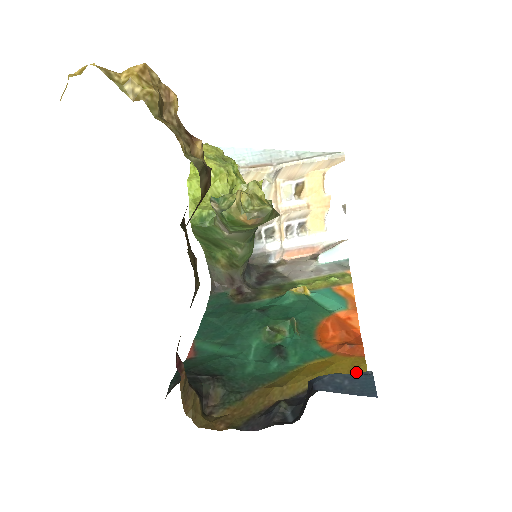
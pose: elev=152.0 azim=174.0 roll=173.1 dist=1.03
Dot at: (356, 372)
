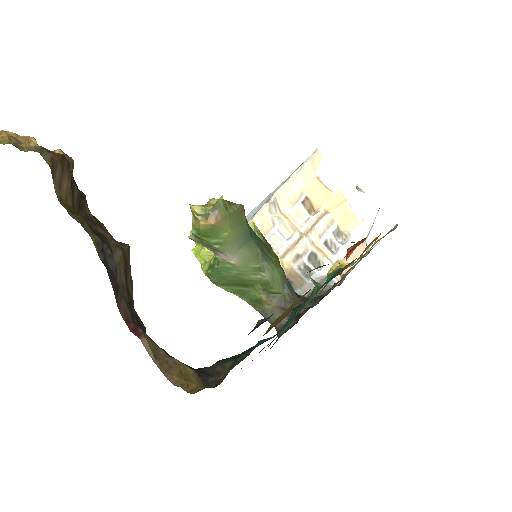
Dot at: (349, 252)
